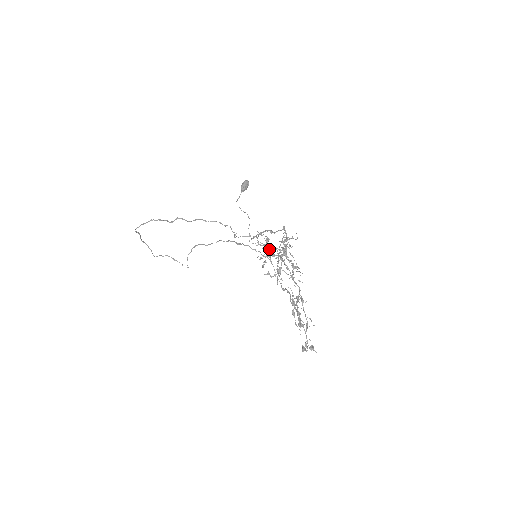
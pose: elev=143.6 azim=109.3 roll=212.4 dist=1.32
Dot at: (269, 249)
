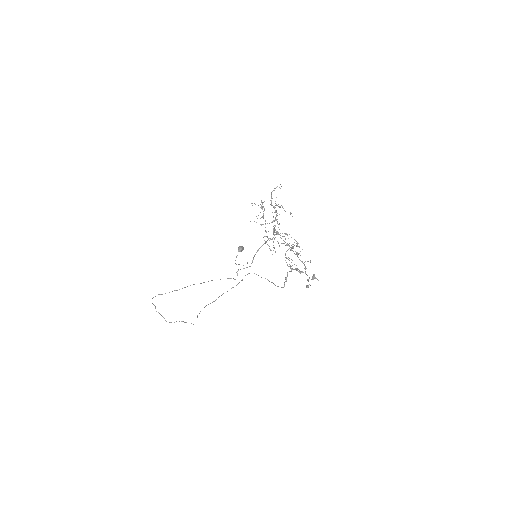
Dot at: (264, 209)
